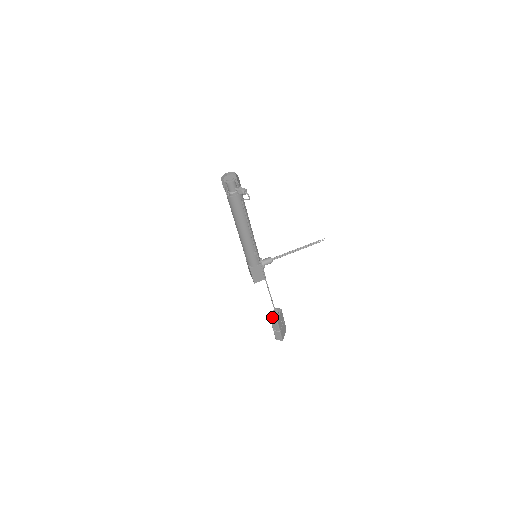
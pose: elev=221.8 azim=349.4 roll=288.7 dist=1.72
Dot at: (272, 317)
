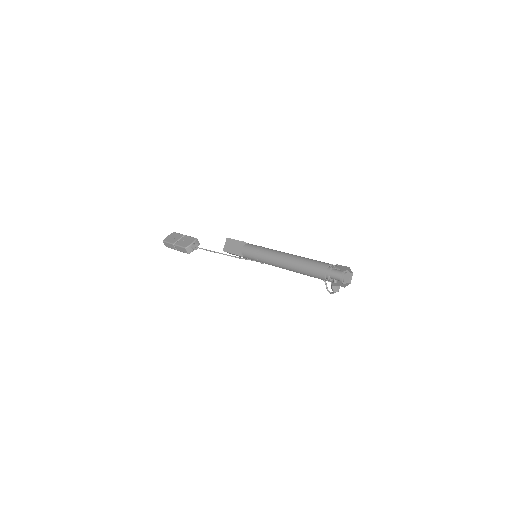
Dot at: (189, 247)
